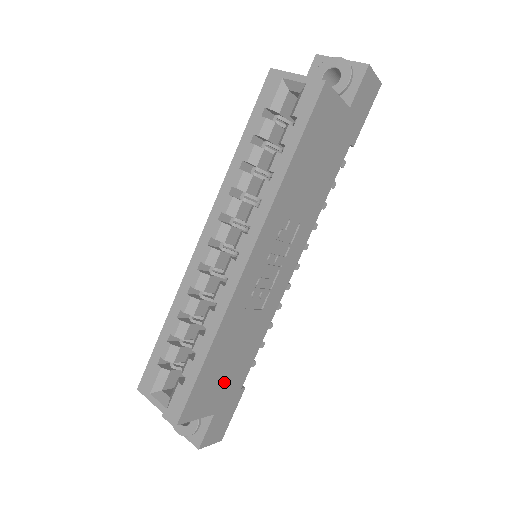
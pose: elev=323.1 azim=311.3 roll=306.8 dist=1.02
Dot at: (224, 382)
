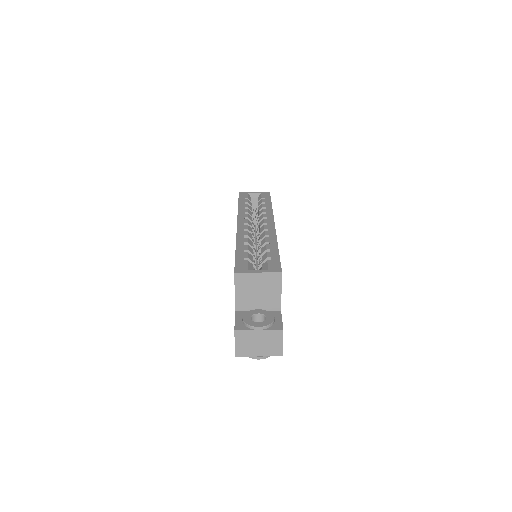
Dot at: occluded
